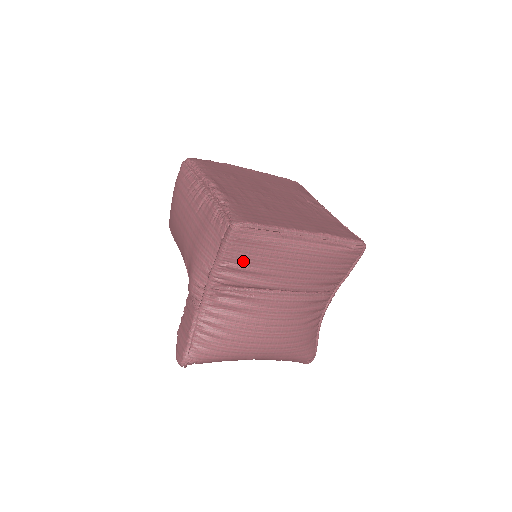
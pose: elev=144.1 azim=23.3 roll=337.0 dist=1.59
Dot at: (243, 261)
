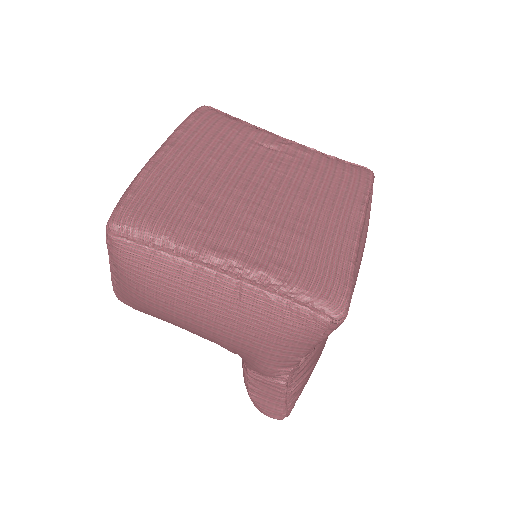
Dot at: occluded
